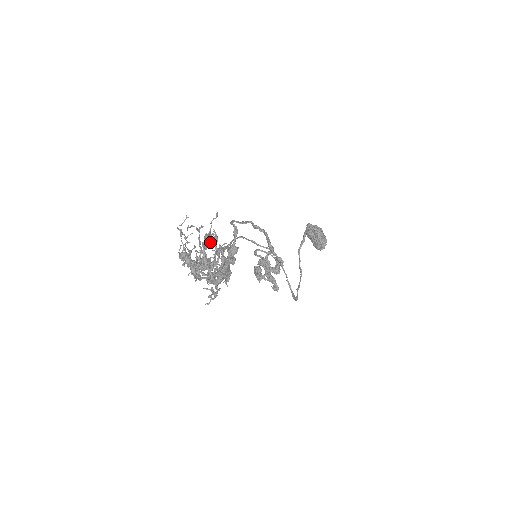
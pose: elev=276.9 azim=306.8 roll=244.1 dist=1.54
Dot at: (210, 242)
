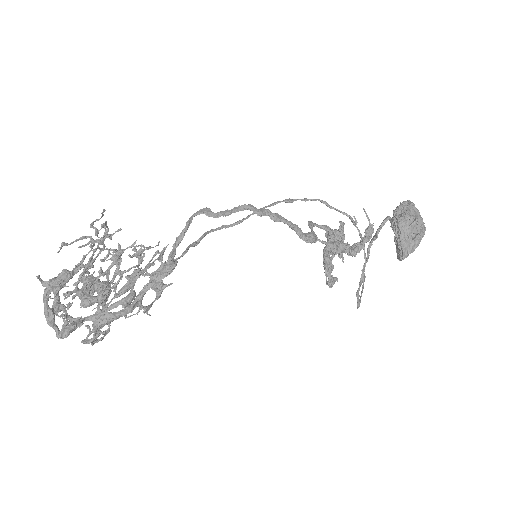
Dot at: (144, 246)
